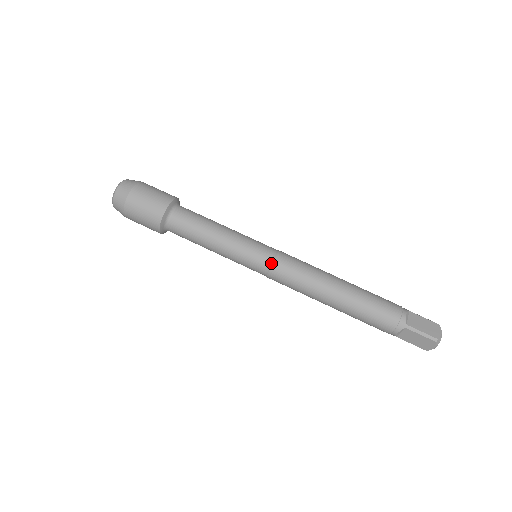
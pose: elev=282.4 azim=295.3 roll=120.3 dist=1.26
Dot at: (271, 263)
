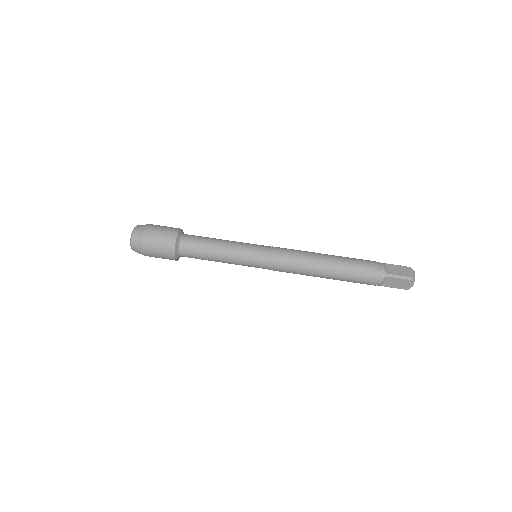
Dot at: (270, 257)
